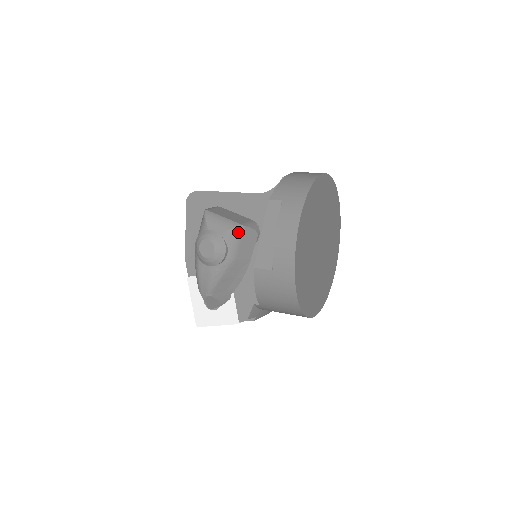
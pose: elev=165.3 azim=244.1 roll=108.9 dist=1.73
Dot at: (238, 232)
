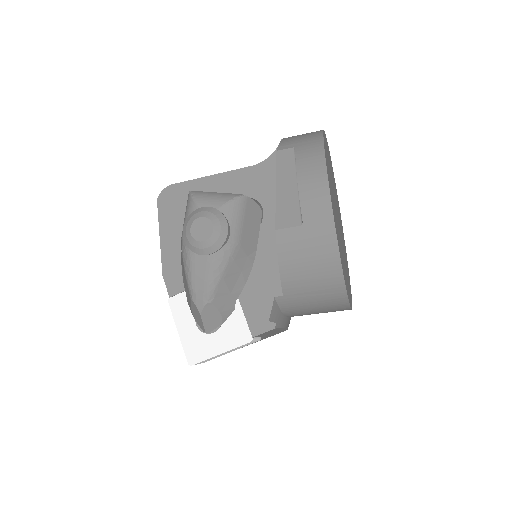
Dot at: (240, 203)
